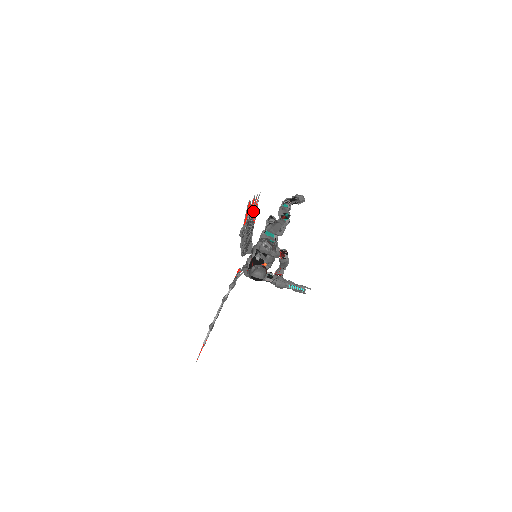
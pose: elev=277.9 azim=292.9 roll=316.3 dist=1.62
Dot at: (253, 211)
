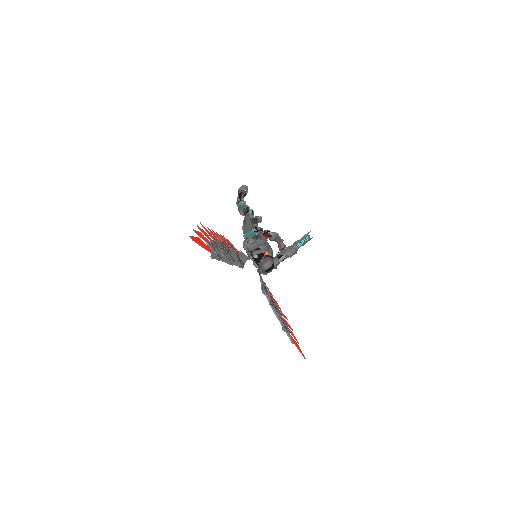
Dot at: (211, 237)
